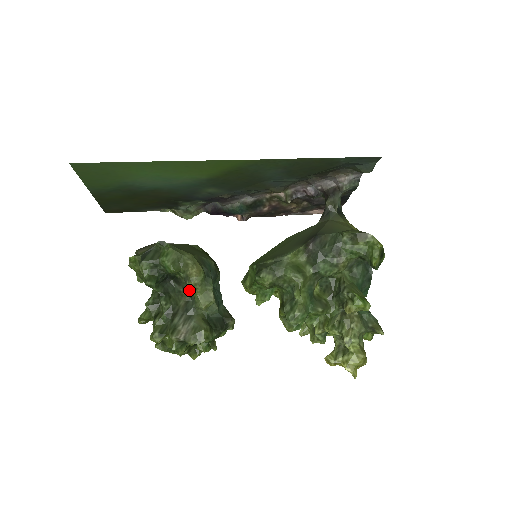
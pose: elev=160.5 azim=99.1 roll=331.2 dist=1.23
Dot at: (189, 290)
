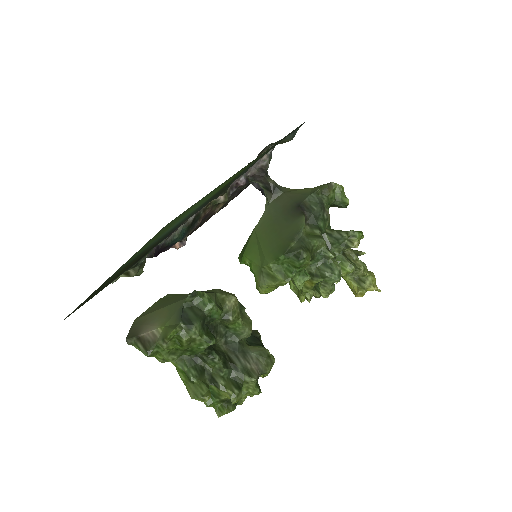
Dot at: (222, 330)
